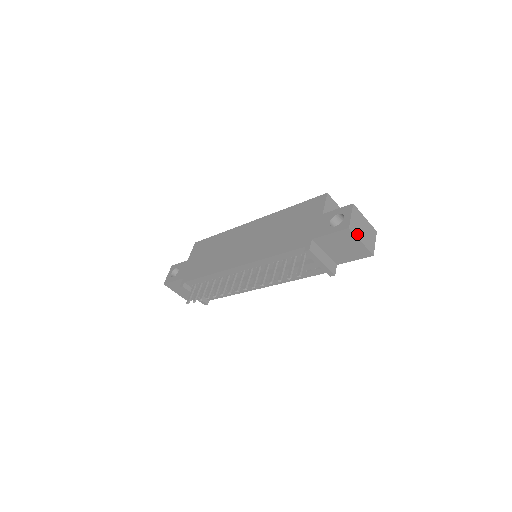
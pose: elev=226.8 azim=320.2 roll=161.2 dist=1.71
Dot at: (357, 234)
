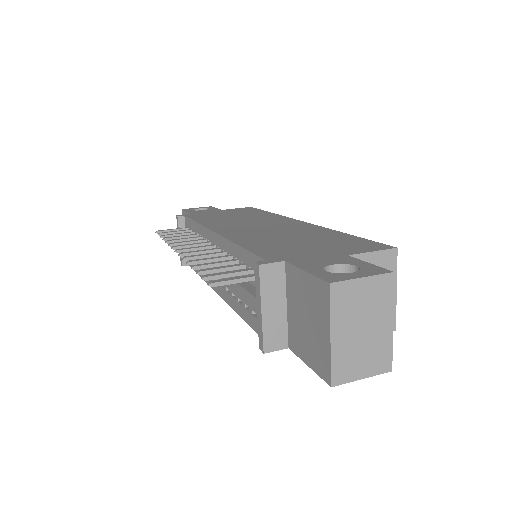
Dot at: (337, 314)
